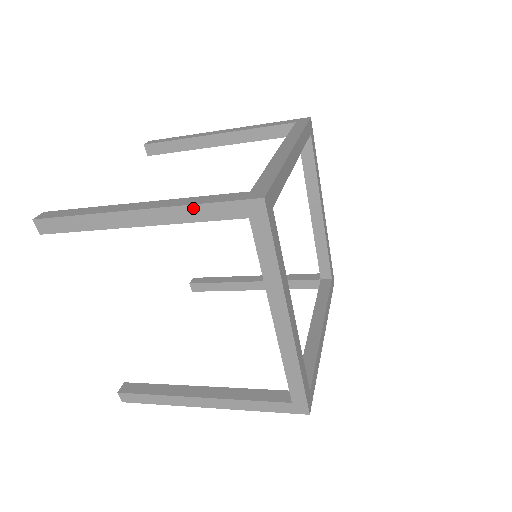
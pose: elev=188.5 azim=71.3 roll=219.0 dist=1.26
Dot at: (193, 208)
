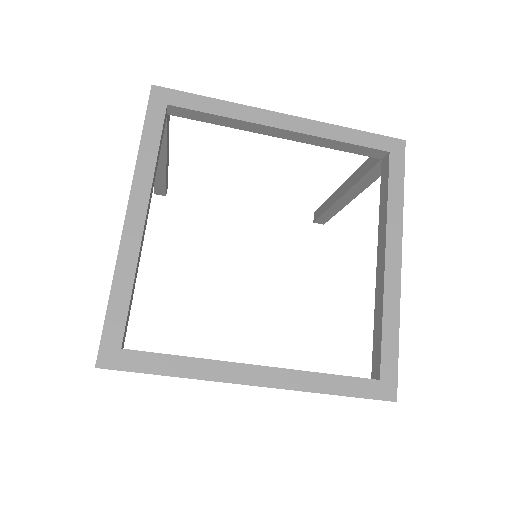
Dot at: occluded
